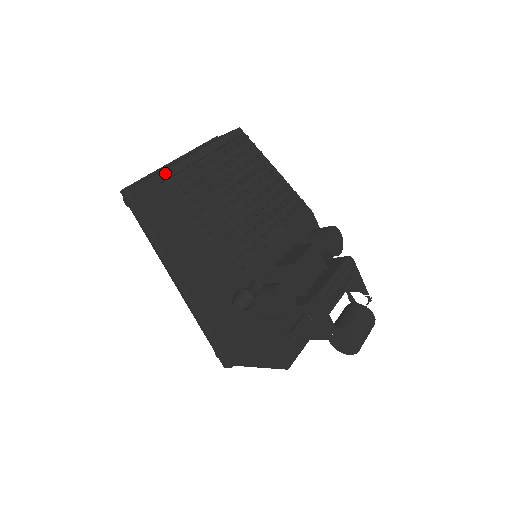
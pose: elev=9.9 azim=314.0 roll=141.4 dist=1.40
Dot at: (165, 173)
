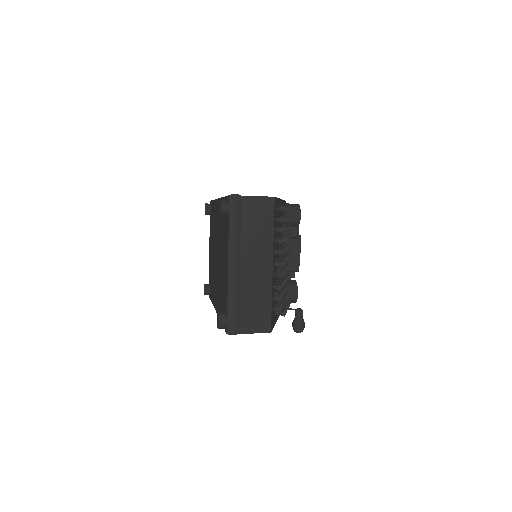
Dot at: occluded
